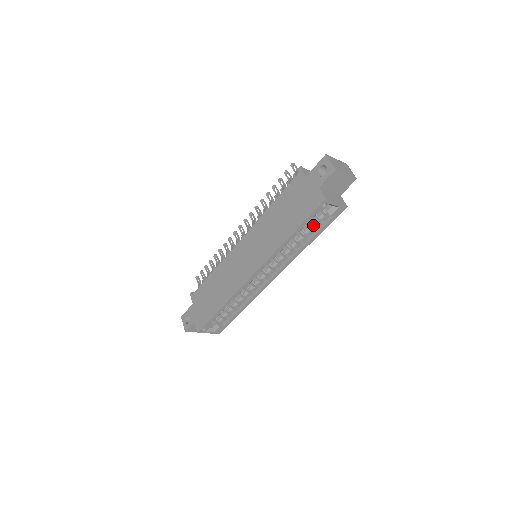
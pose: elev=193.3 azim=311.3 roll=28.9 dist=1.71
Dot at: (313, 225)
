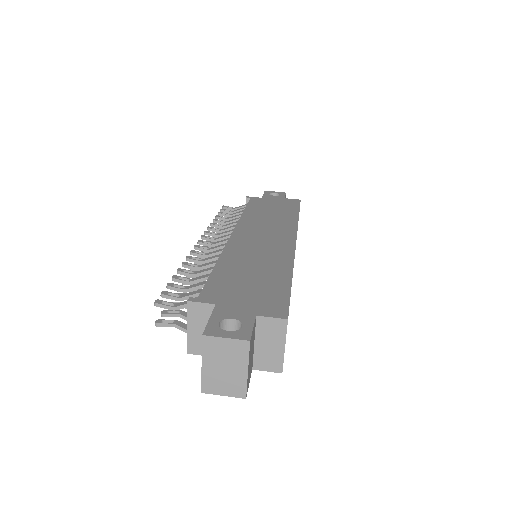
Dot at: occluded
